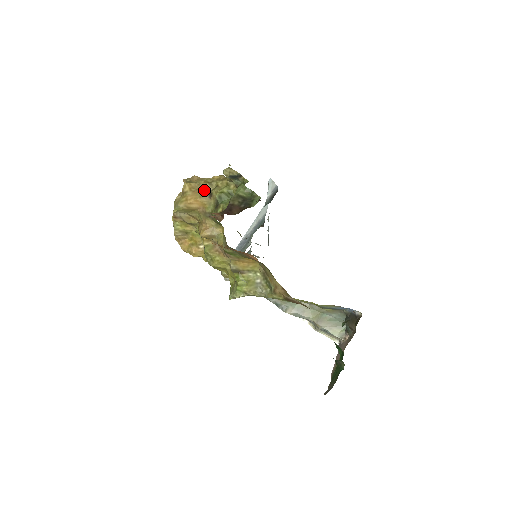
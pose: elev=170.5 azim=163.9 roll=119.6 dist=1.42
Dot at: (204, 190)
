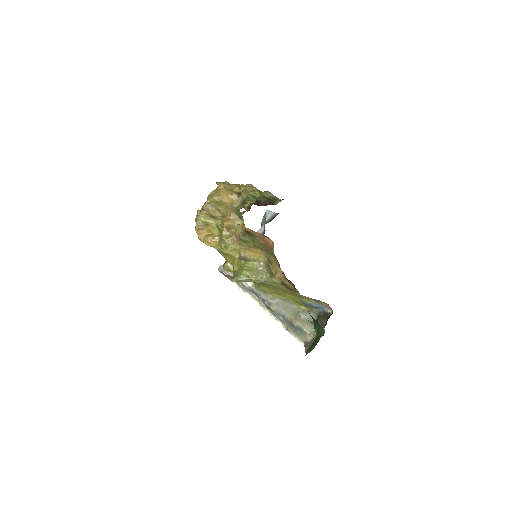
Dot at: (235, 191)
